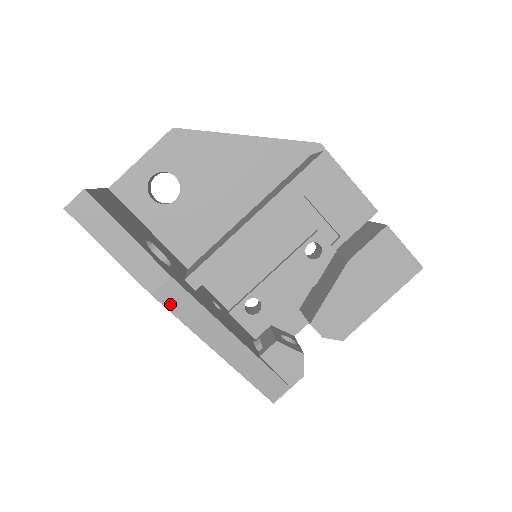
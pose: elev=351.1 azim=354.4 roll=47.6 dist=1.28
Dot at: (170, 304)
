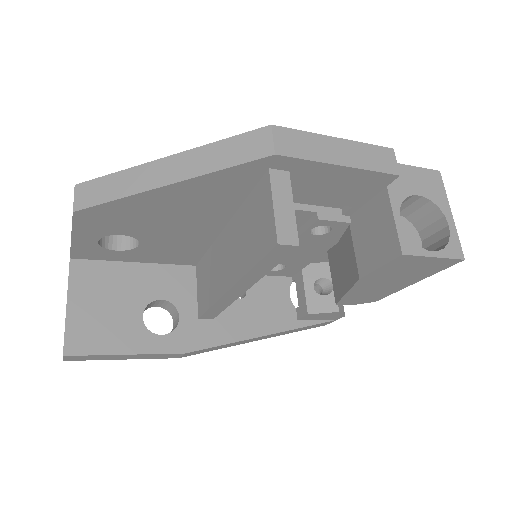
Dot at: (198, 353)
